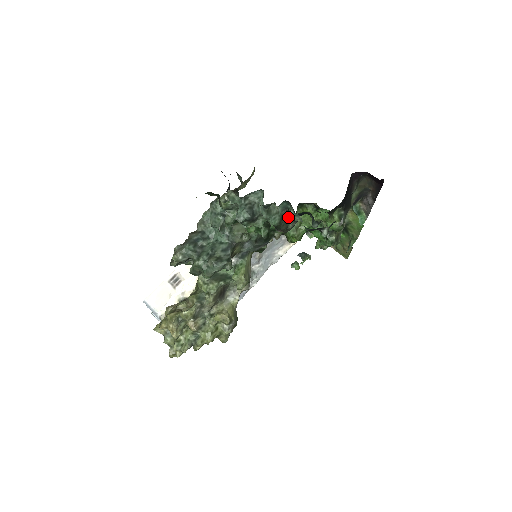
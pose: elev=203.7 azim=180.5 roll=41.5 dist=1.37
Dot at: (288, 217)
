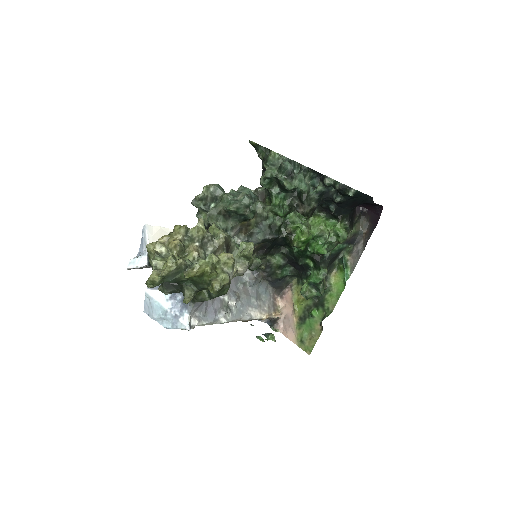
Dot at: (315, 192)
